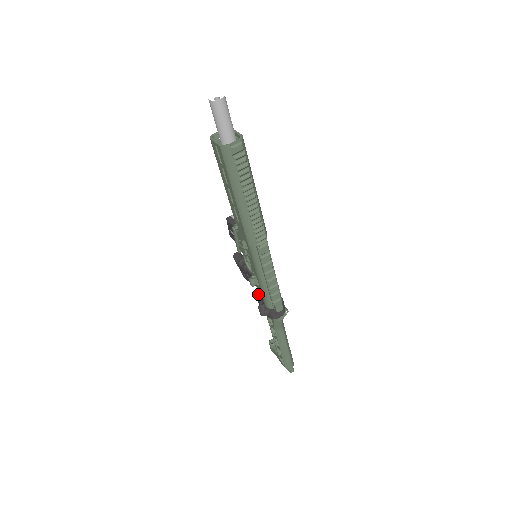
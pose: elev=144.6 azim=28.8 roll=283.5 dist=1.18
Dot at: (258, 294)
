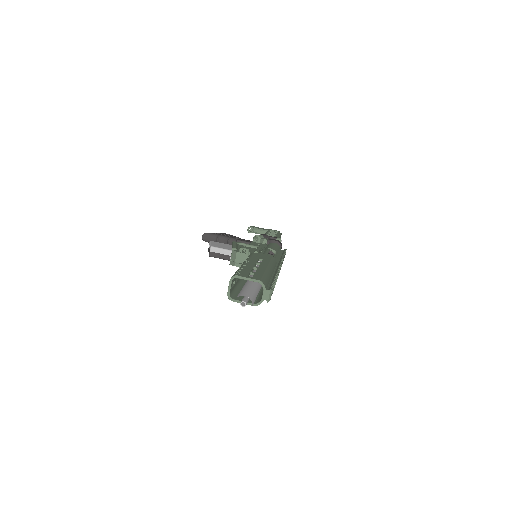
Dot at: occluded
